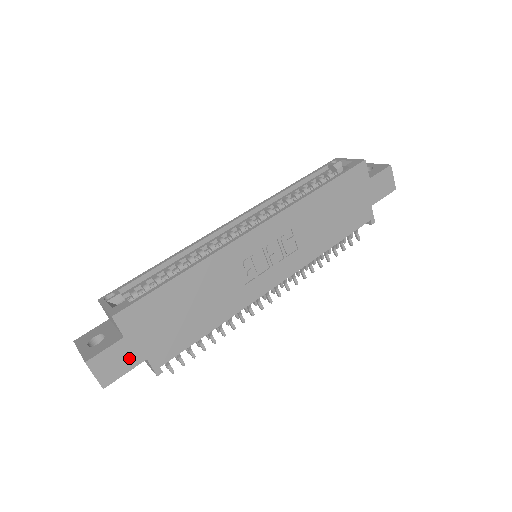
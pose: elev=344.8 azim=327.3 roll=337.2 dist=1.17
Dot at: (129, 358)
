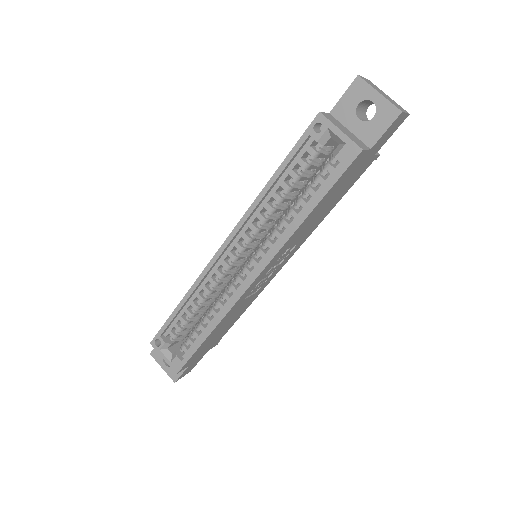
Dot at: (197, 361)
